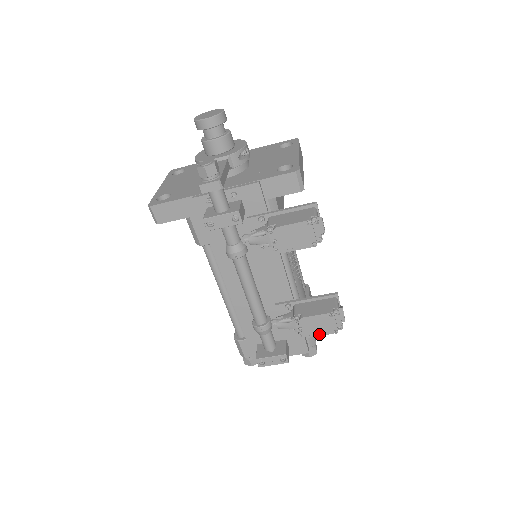
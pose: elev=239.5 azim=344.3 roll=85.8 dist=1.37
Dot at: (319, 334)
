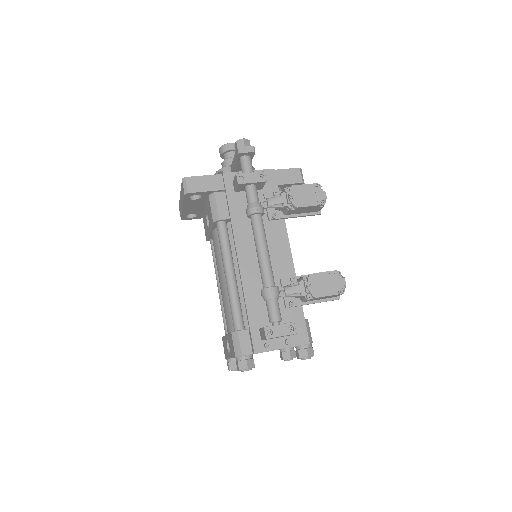
Dot at: (326, 294)
